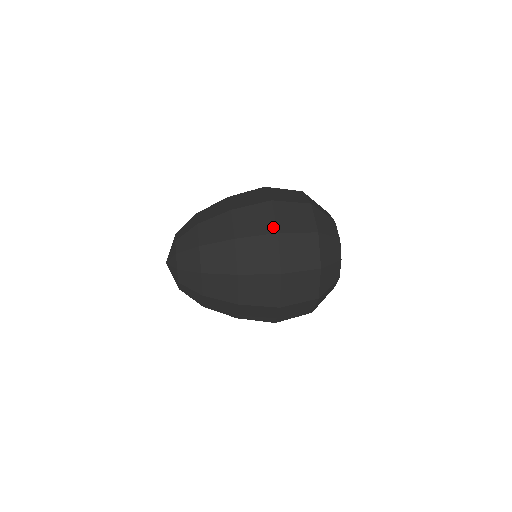
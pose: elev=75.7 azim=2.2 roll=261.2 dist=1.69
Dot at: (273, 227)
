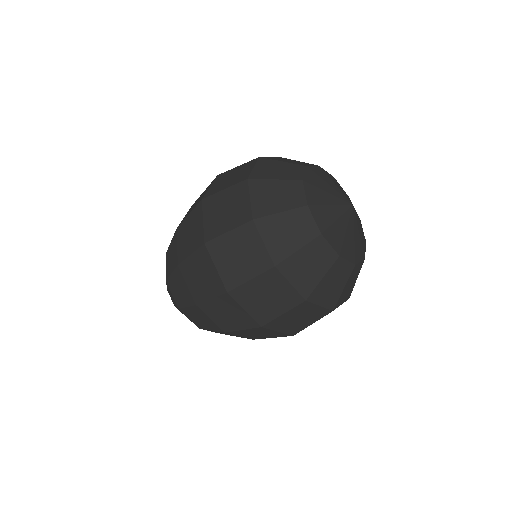
Dot at: (202, 197)
